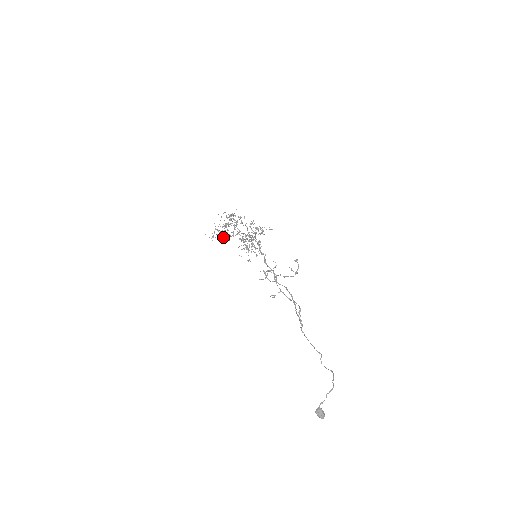
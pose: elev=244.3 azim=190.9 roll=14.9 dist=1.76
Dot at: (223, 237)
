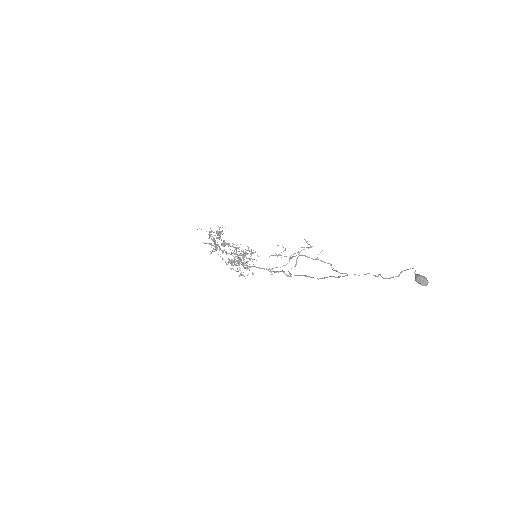
Dot at: (216, 244)
